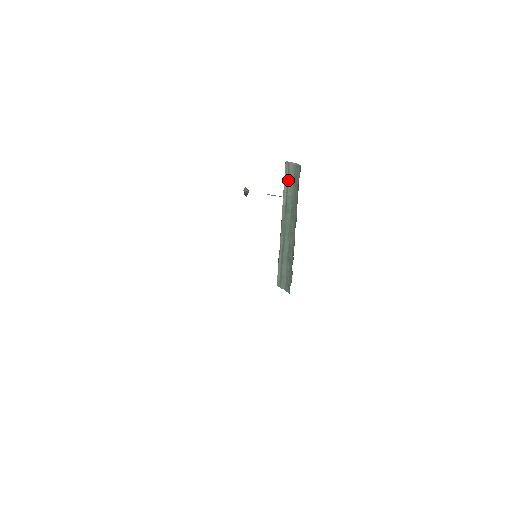
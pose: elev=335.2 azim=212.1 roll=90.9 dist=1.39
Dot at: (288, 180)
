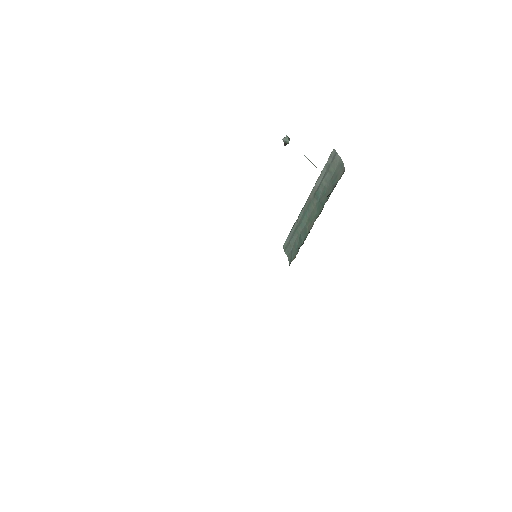
Dot at: (328, 169)
